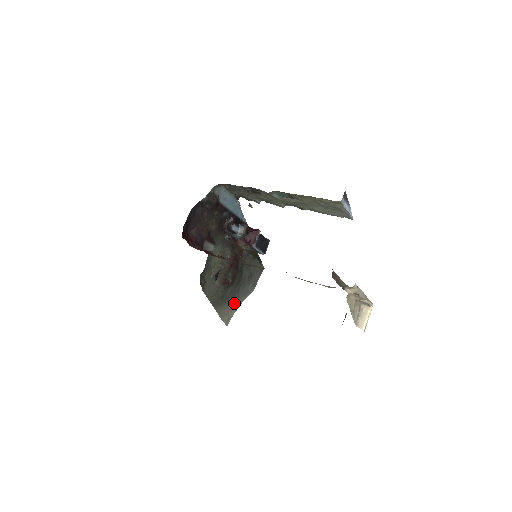
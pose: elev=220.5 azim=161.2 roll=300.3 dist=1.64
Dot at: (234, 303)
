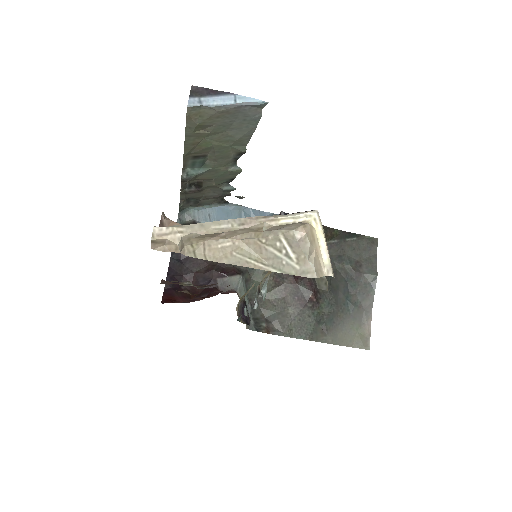
Dot at: (356, 314)
